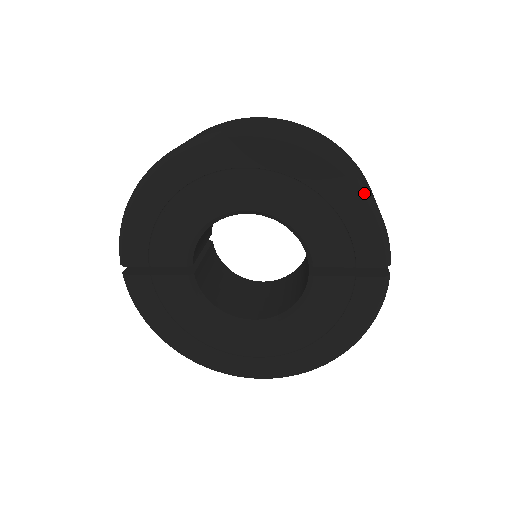
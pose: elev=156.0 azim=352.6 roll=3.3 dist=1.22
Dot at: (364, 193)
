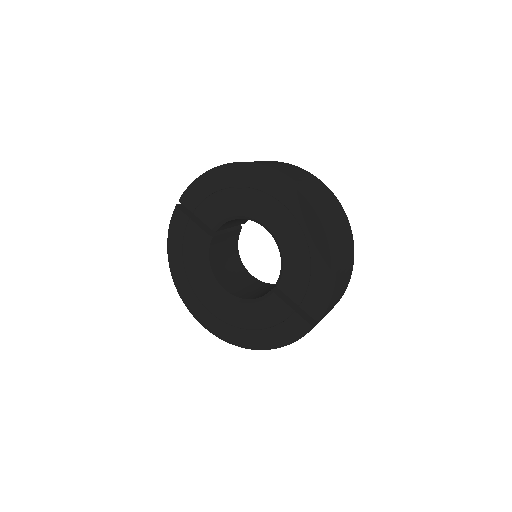
Dot at: (333, 269)
